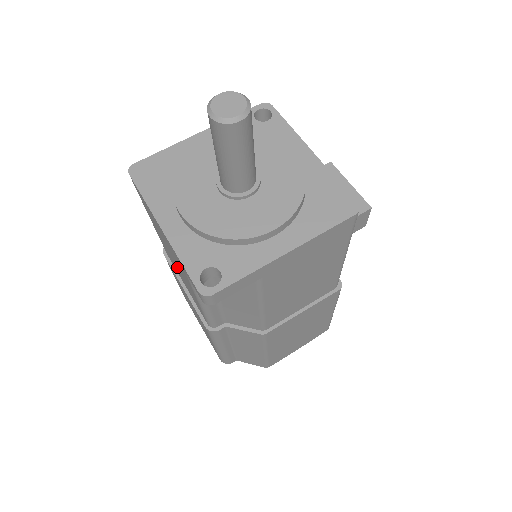
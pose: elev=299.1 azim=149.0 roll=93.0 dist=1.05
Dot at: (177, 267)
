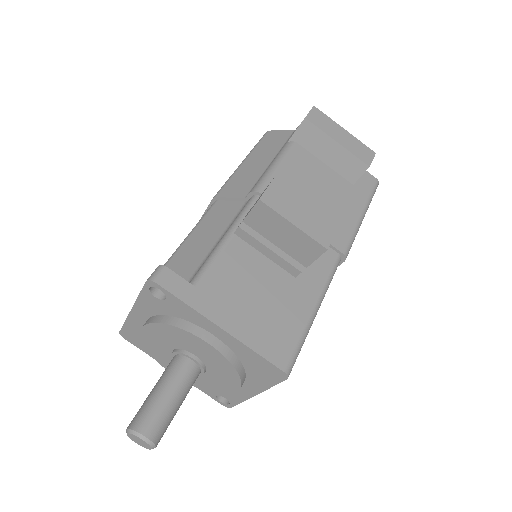
Dot at: occluded
